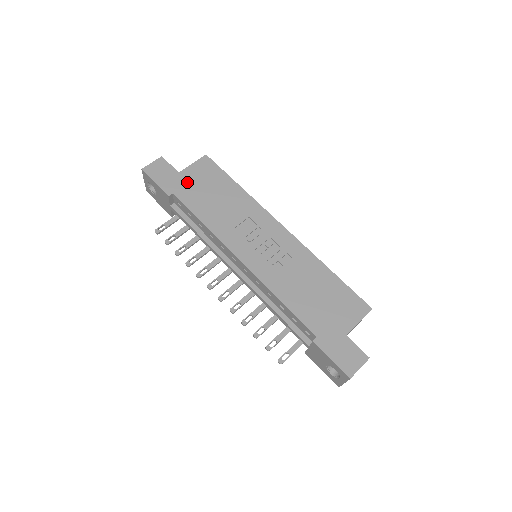
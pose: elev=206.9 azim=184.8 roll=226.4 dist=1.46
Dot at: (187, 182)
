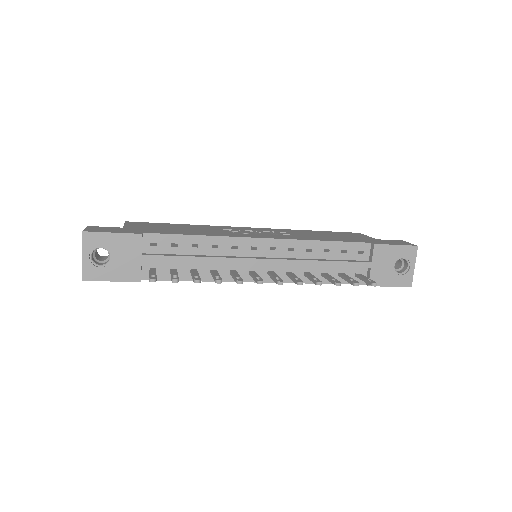
Dot at: (141, 228)
